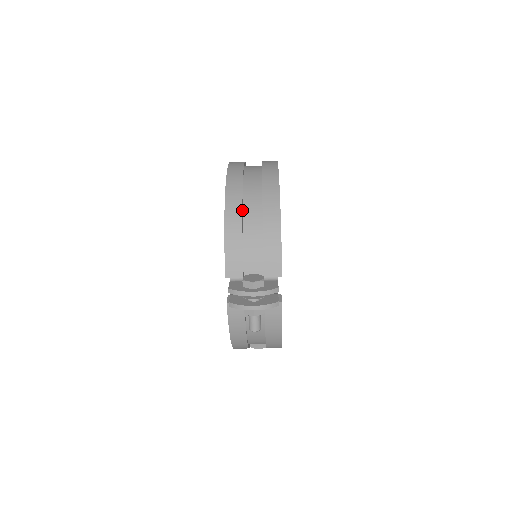
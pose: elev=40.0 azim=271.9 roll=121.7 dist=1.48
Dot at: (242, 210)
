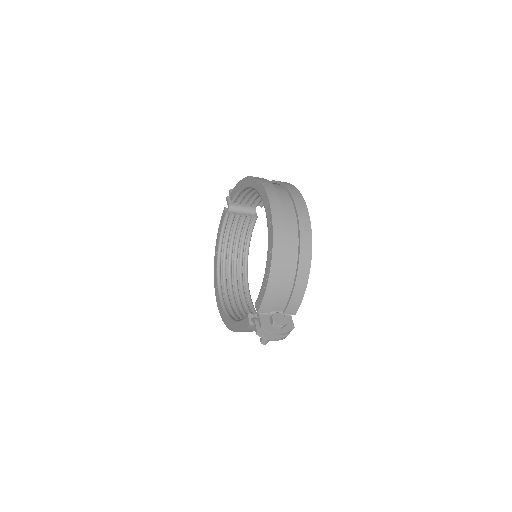
Dot at: (283, 266)
